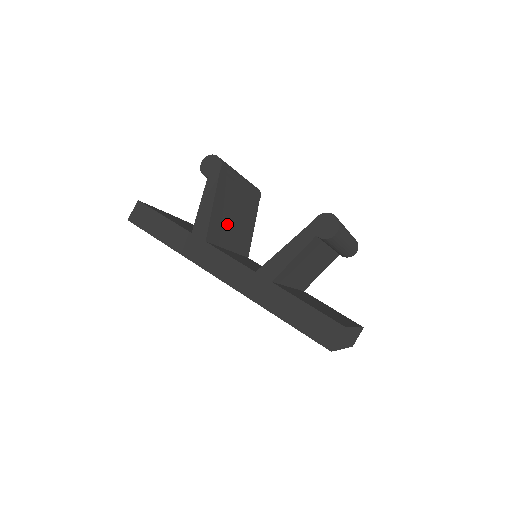
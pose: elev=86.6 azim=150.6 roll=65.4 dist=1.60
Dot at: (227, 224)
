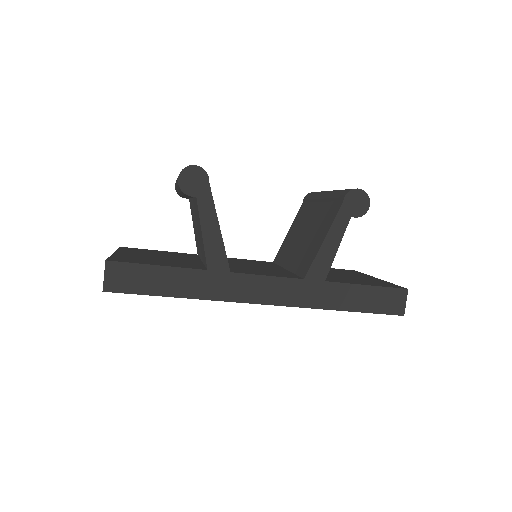
Dot at: occluded
